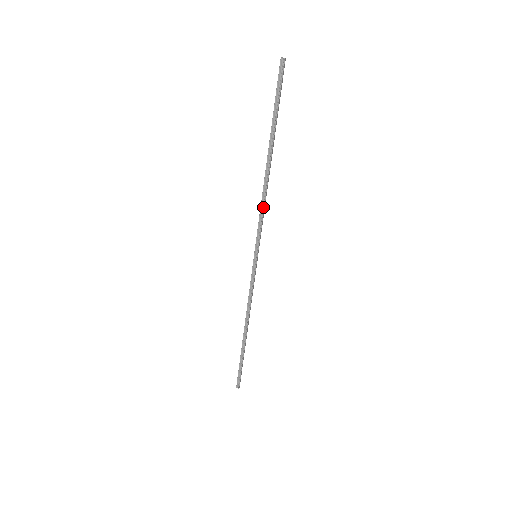
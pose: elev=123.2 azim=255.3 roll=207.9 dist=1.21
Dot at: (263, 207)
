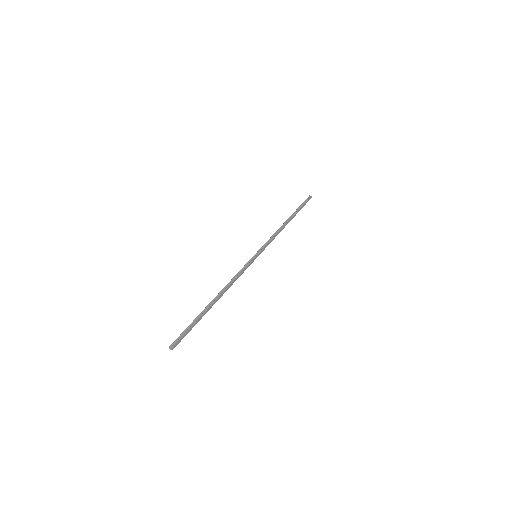
Dot at: (275, 235)
